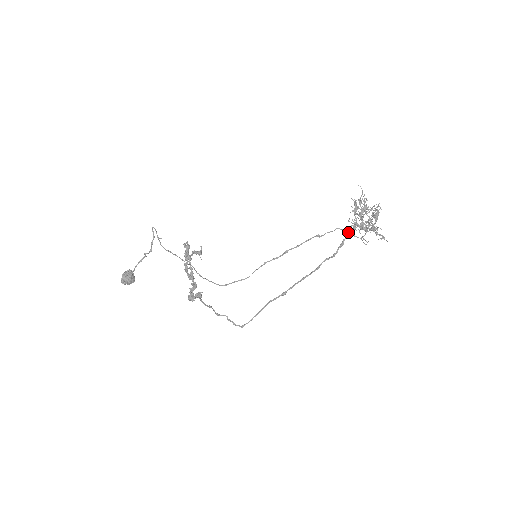
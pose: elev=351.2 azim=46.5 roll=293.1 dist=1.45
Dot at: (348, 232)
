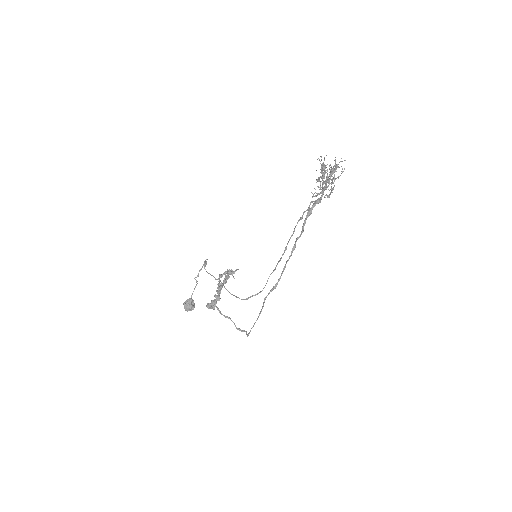
Dot at: (316, 200)
